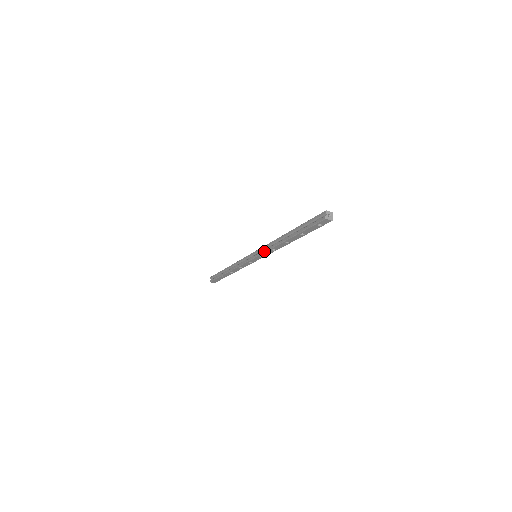
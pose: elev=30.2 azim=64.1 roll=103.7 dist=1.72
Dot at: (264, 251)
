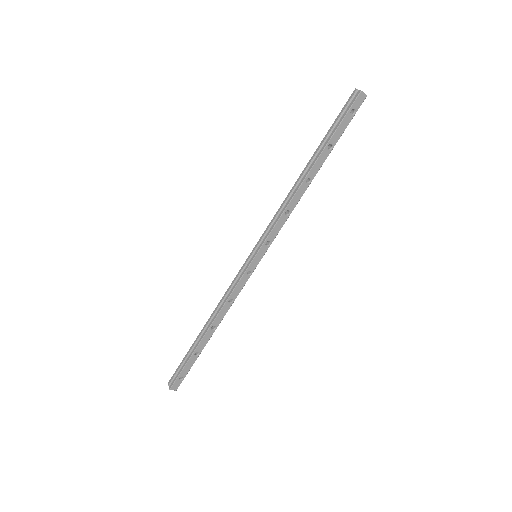
Dot at: (273, 225)
